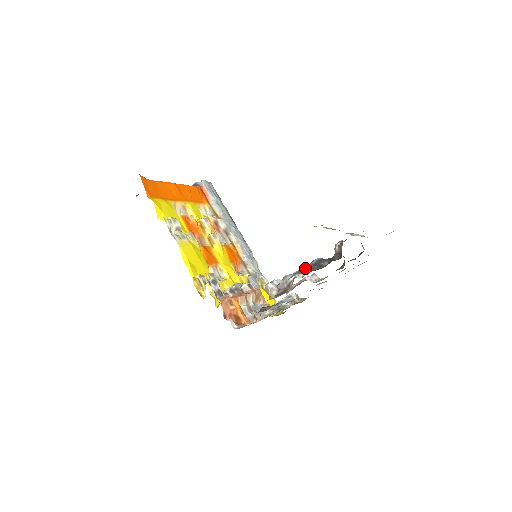
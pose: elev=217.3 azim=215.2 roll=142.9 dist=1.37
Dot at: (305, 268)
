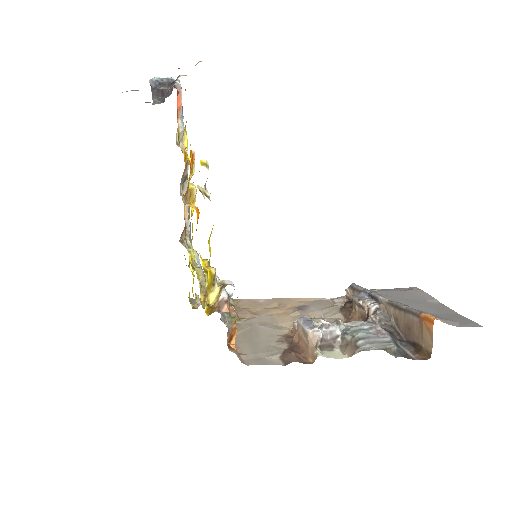
Dot at: (392, 347)
